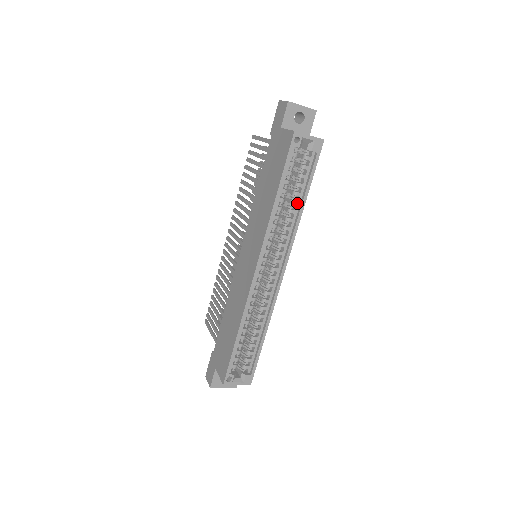
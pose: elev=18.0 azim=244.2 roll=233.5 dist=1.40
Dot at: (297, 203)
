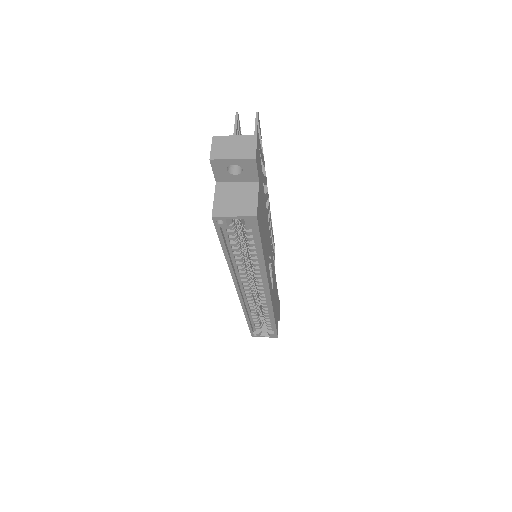
Dot at: (256, 255)
